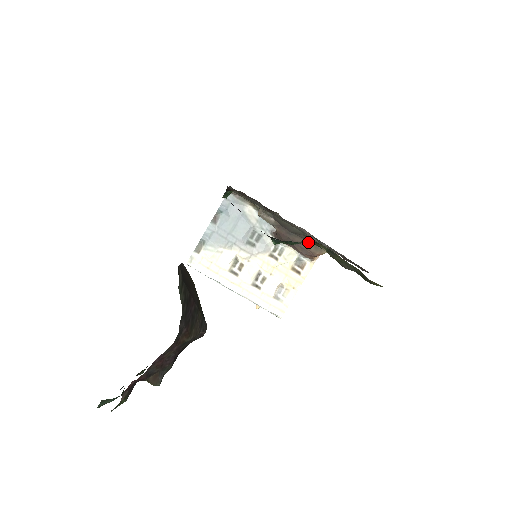
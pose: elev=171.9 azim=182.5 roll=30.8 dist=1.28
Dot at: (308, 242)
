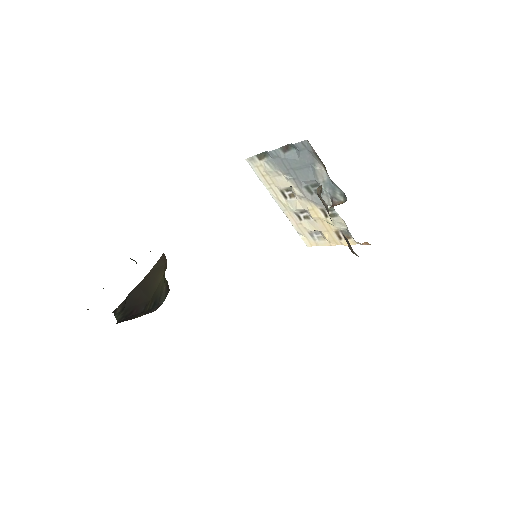
Dot at: occluded
